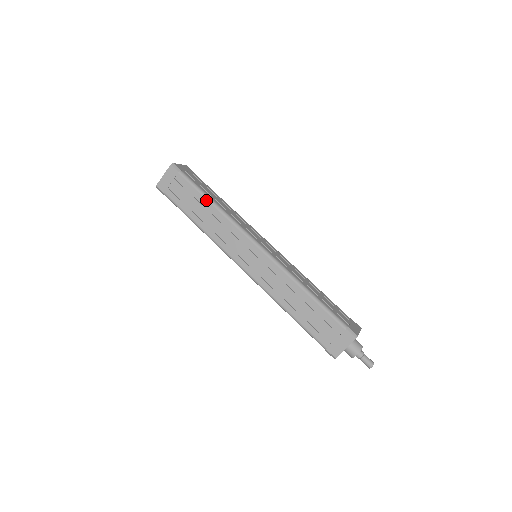
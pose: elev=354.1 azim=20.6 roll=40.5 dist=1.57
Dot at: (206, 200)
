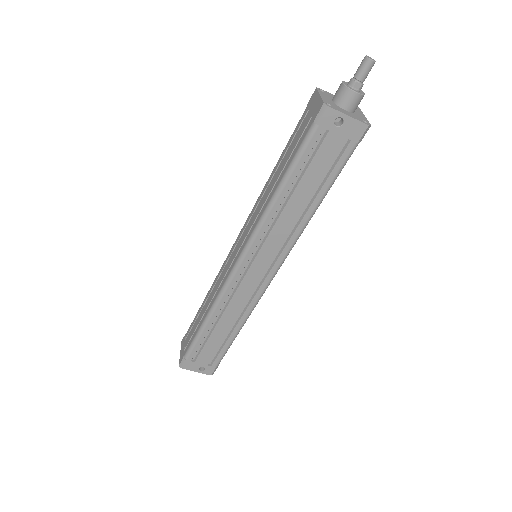
Dot at: (202, 303)
